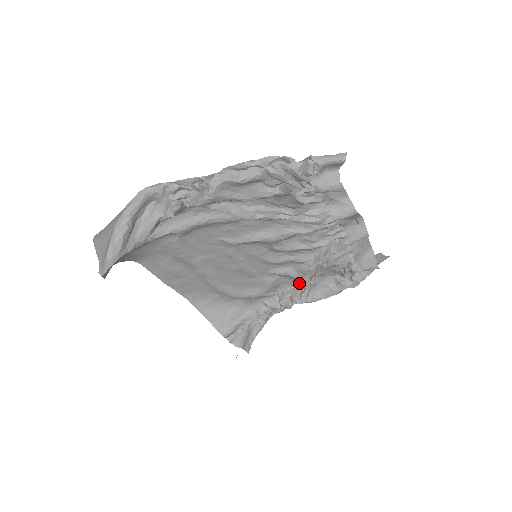
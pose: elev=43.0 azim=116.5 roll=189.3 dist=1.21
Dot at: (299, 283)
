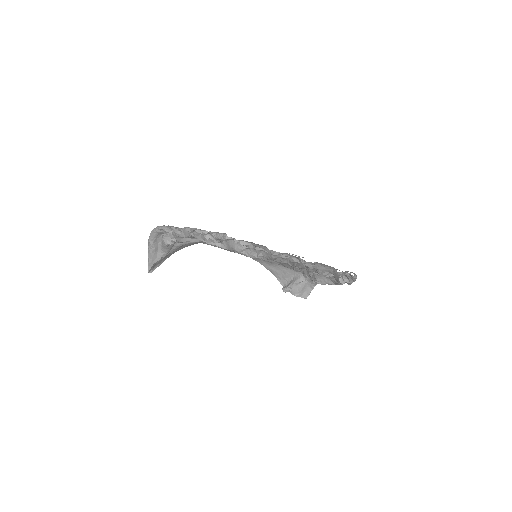
Dot at: occluded
